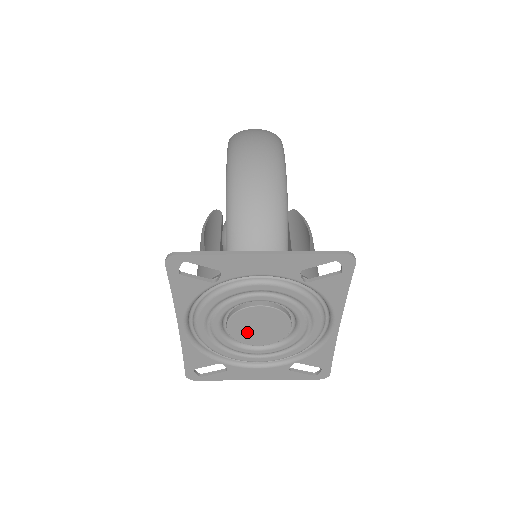
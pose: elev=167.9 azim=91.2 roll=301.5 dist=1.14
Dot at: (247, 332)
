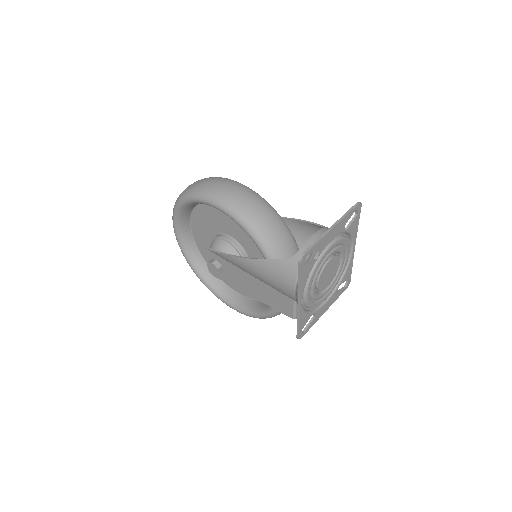
Dot at: (324, 281)
